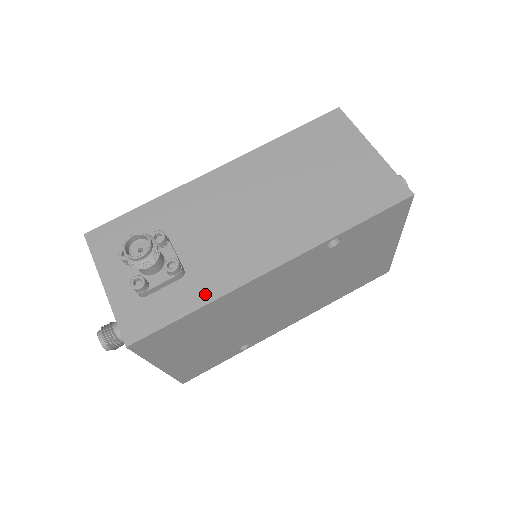
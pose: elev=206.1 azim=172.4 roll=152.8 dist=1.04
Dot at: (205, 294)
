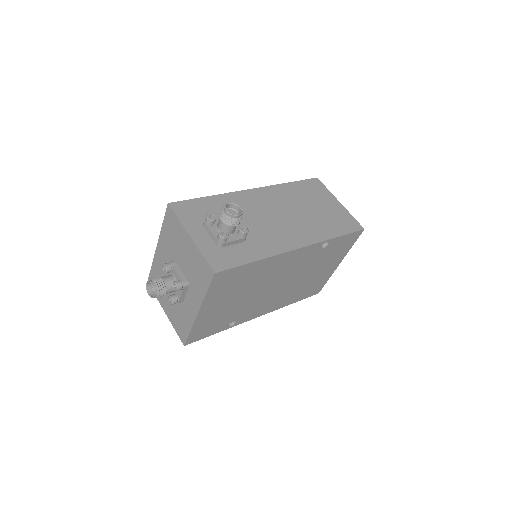
Dot at: (261, 253)
